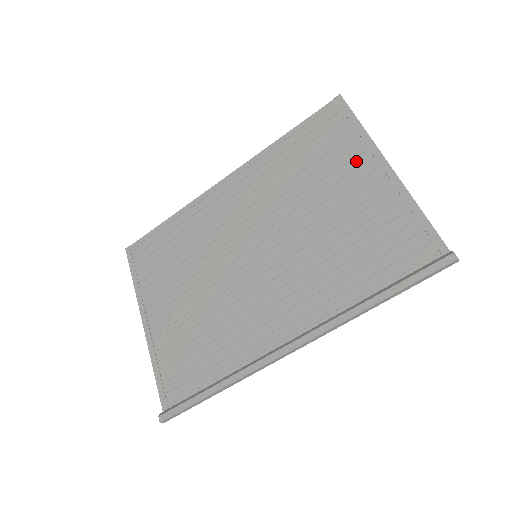
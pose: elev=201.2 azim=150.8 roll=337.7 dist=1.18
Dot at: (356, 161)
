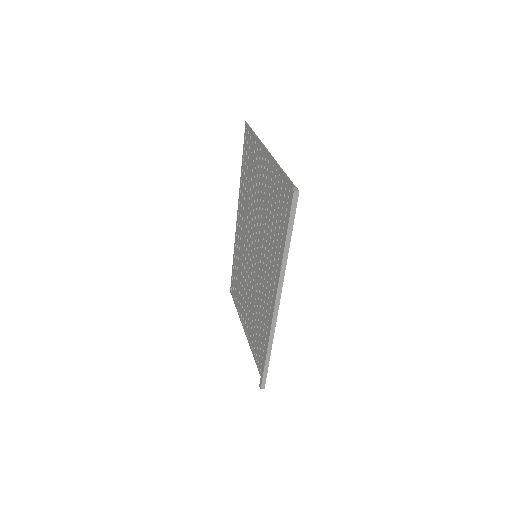
Dot at: (260, 160)
